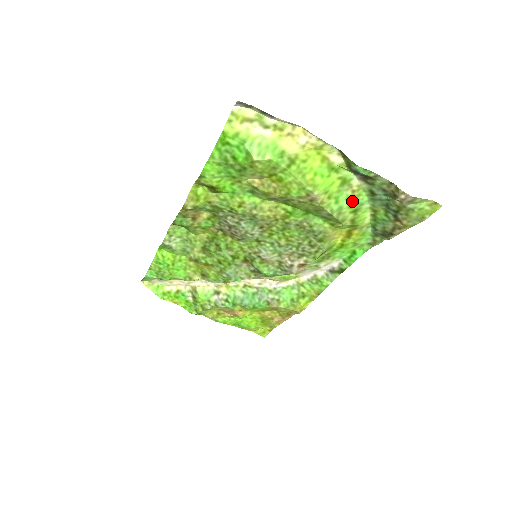
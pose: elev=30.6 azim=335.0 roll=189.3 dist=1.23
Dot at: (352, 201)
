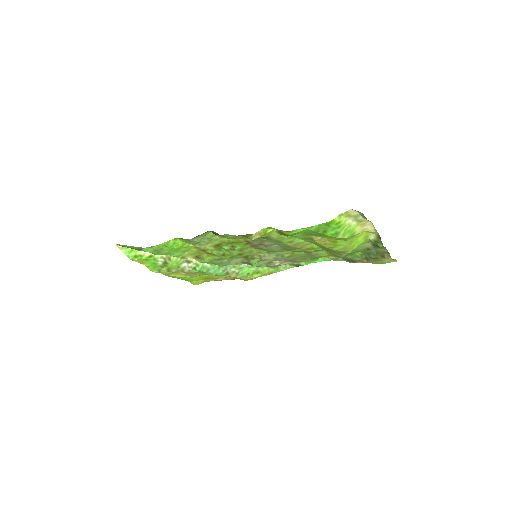
Dot at: (354, 249)
